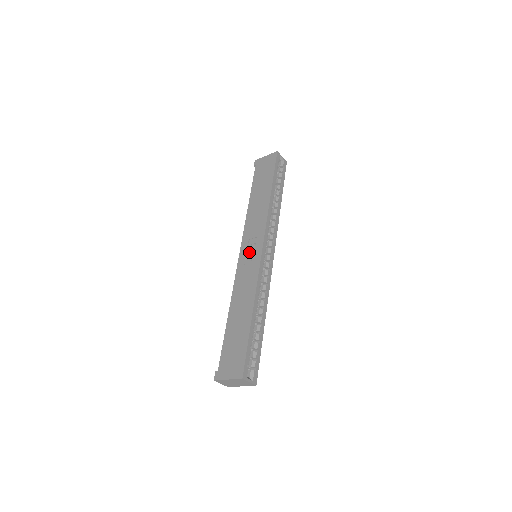
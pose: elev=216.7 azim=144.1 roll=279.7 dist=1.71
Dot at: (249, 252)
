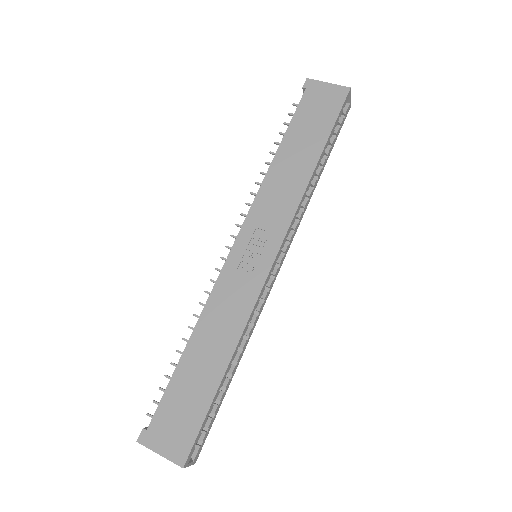
Dot at: (251, 252)
